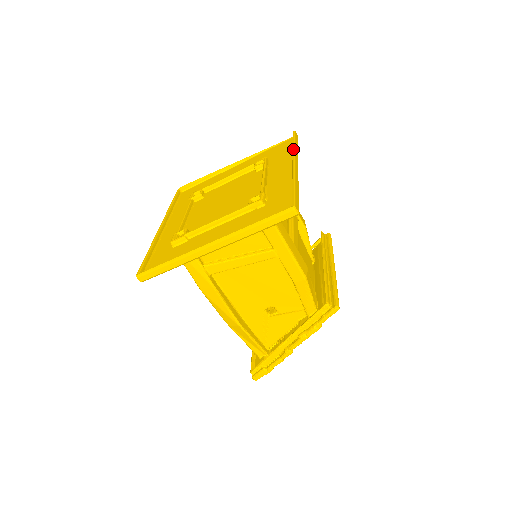
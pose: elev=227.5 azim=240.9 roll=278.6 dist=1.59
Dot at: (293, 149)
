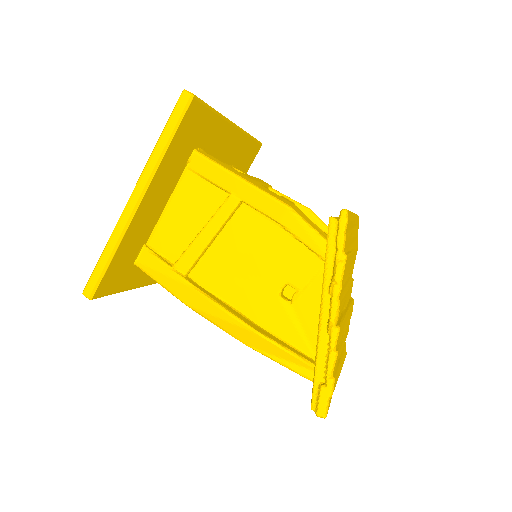
Dot at: occluded
